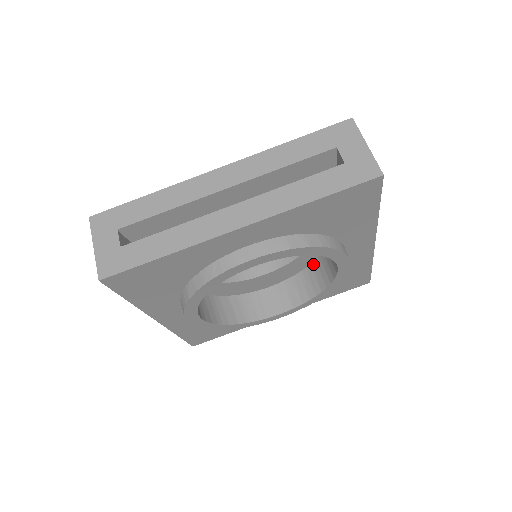
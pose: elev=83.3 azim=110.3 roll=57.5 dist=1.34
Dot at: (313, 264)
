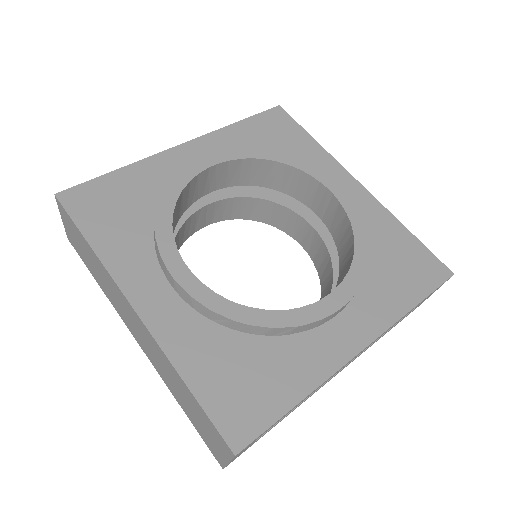
Dot at: (340, 259)
